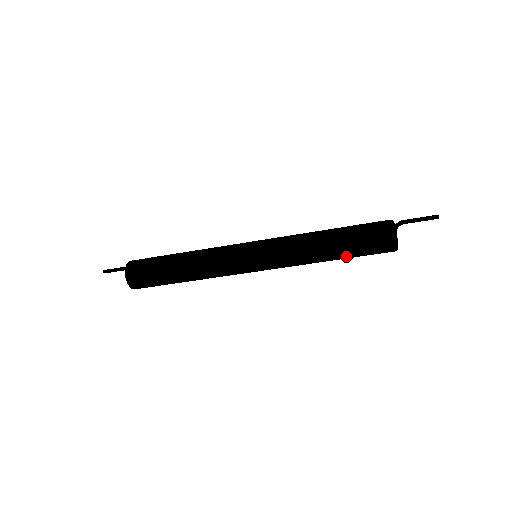
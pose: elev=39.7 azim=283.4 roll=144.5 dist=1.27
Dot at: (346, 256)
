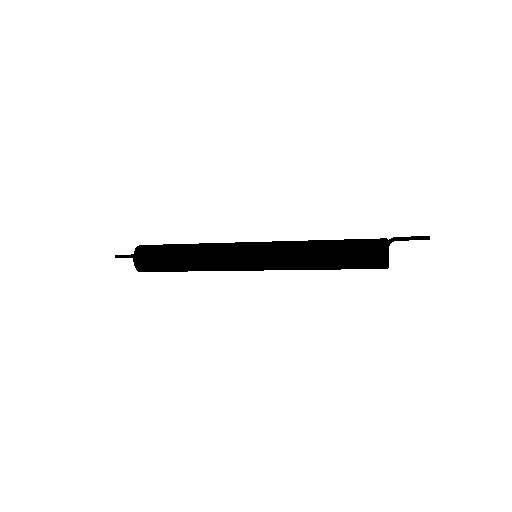
Dot at: (339, 264)
